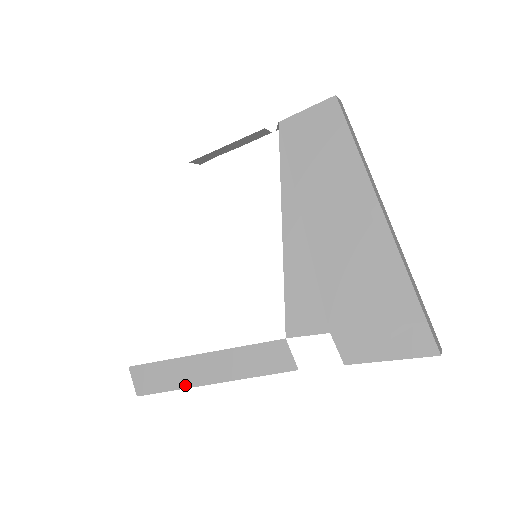
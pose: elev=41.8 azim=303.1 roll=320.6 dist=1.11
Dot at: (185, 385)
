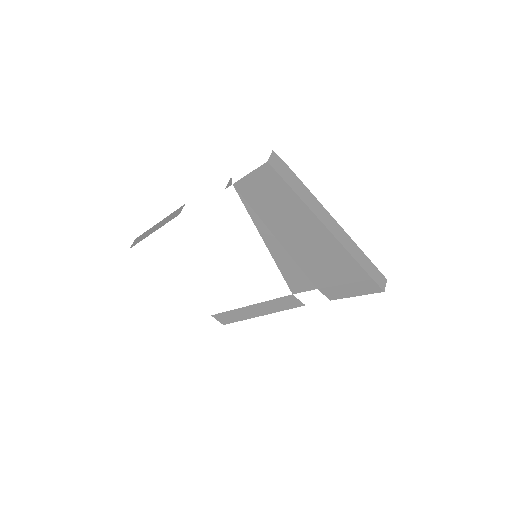
Dot at: (246, 318)
